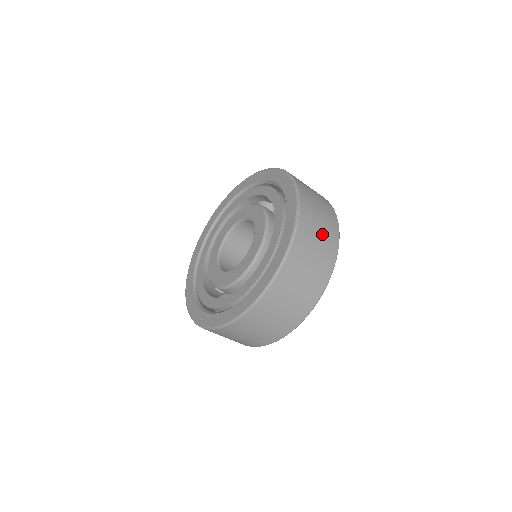
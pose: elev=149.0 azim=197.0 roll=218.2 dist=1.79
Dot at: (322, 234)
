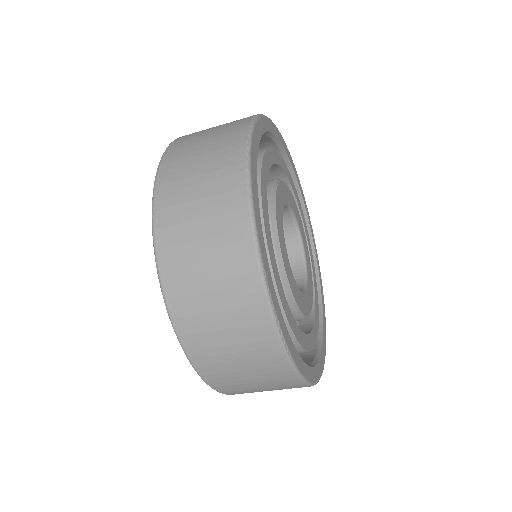
Dot at: (242, 354)
